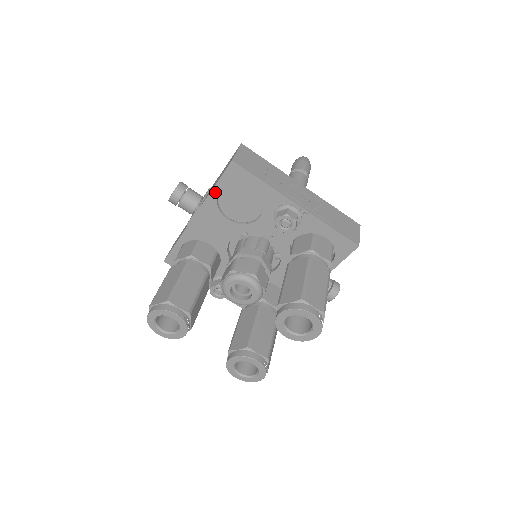
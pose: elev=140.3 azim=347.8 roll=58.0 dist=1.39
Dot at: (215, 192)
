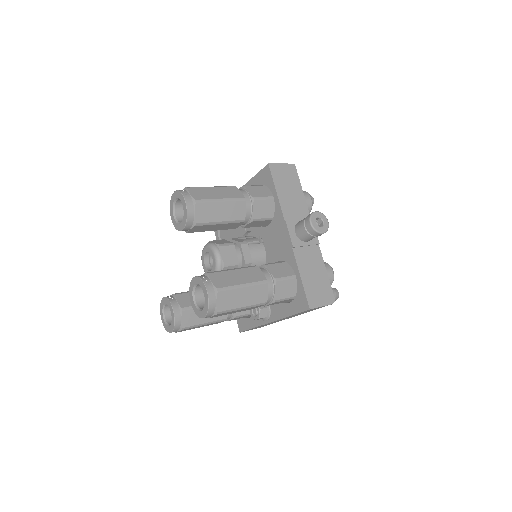
Dot at: occluded
